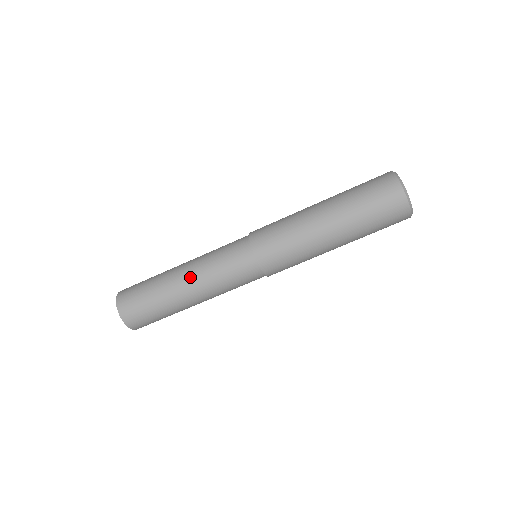
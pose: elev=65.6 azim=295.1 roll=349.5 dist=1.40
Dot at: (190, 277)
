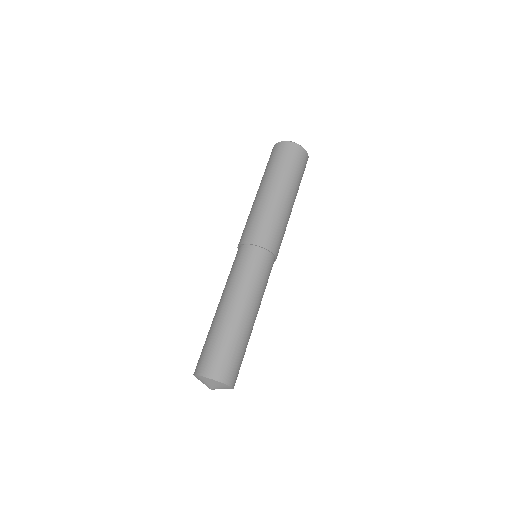
Dot at: (234, 300)
